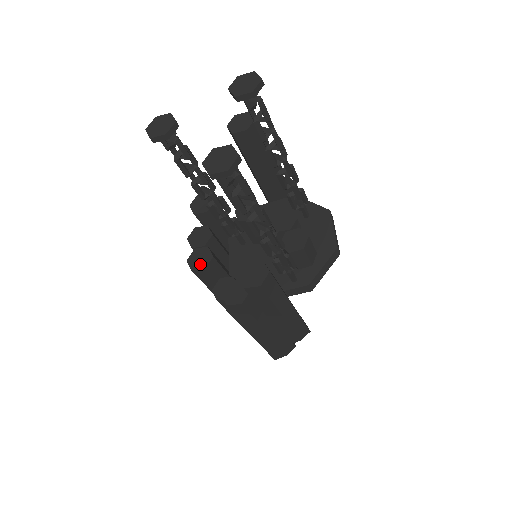
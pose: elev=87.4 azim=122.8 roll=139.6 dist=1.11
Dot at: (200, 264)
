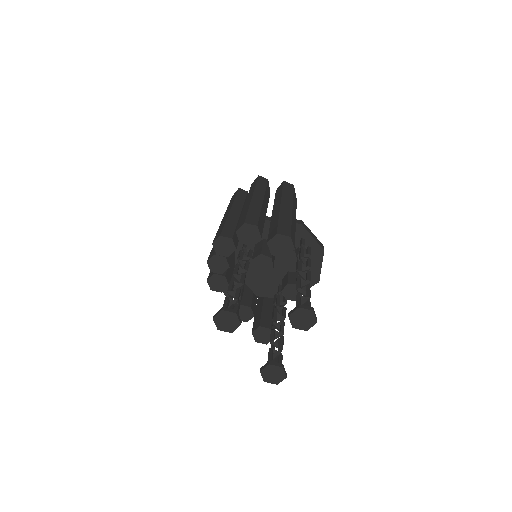
Dot at: (218, 288)
